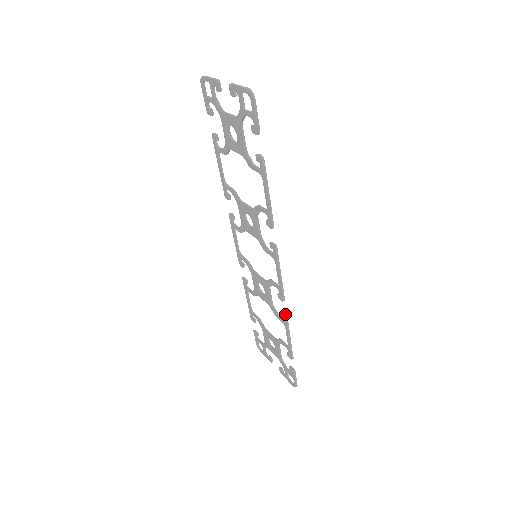
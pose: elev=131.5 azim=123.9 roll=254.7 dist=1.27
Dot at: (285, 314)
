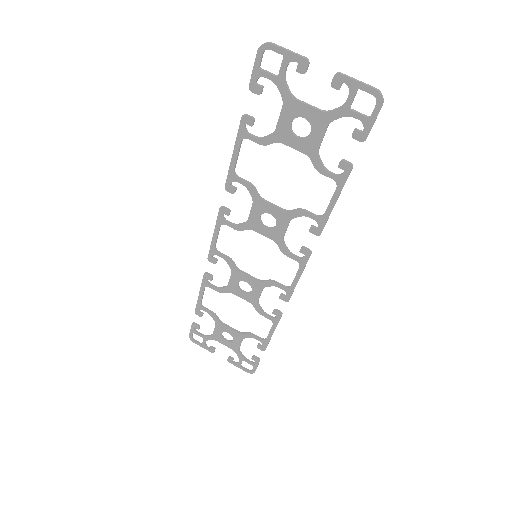
Dot at: (281, 312)
